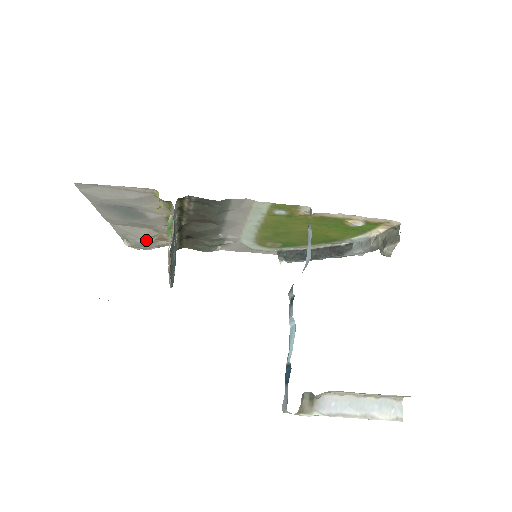
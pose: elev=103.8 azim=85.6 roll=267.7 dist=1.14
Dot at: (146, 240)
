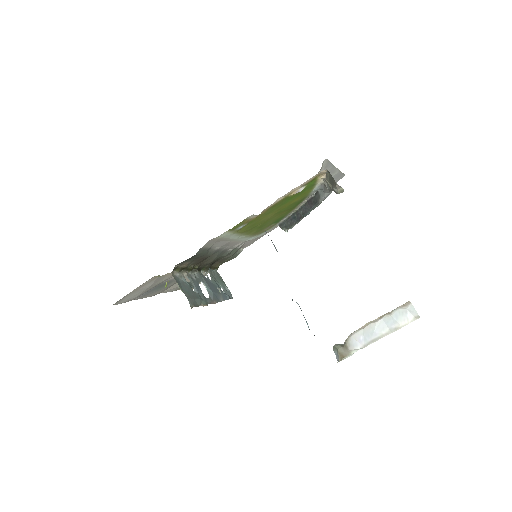
Dot at: occluded
